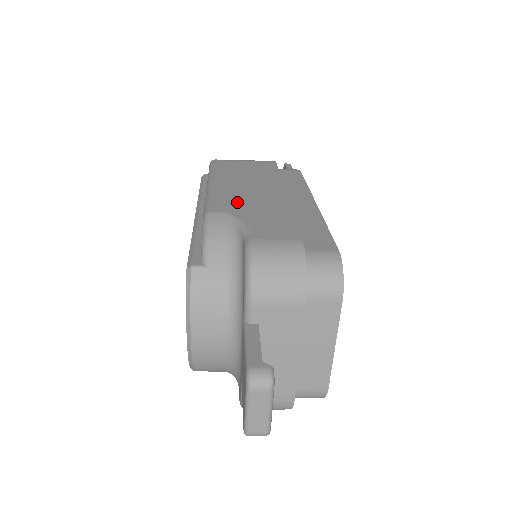
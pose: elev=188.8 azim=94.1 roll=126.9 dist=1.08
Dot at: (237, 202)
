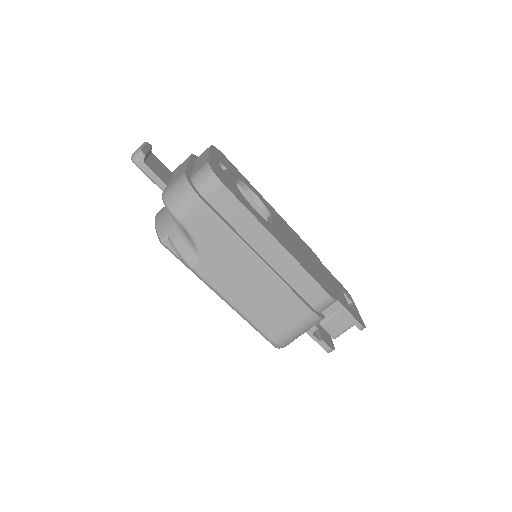
Dot at: occluded
